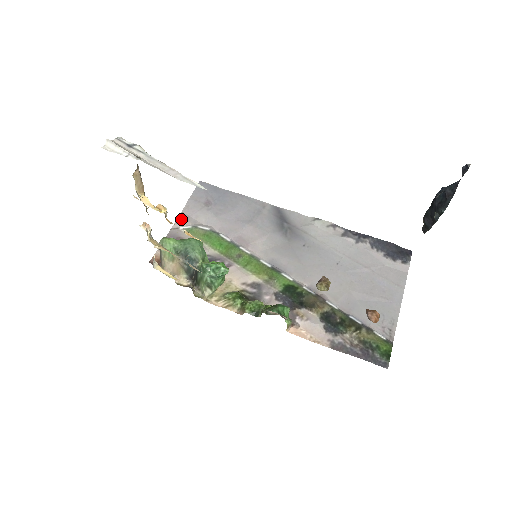
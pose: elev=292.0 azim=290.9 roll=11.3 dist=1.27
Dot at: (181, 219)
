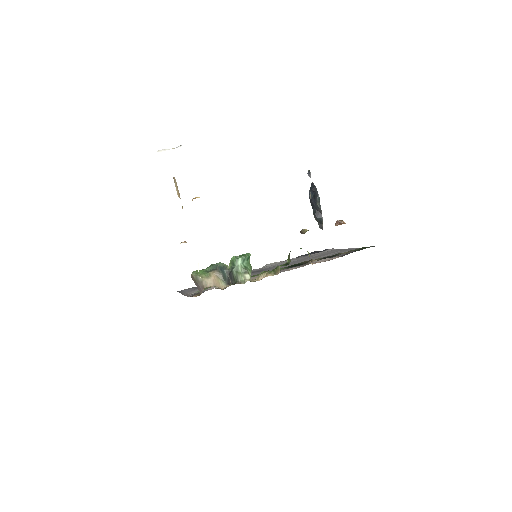
Dot at: (187, 294)
